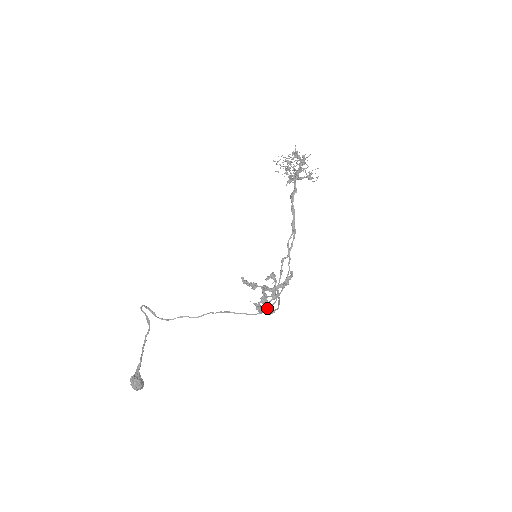
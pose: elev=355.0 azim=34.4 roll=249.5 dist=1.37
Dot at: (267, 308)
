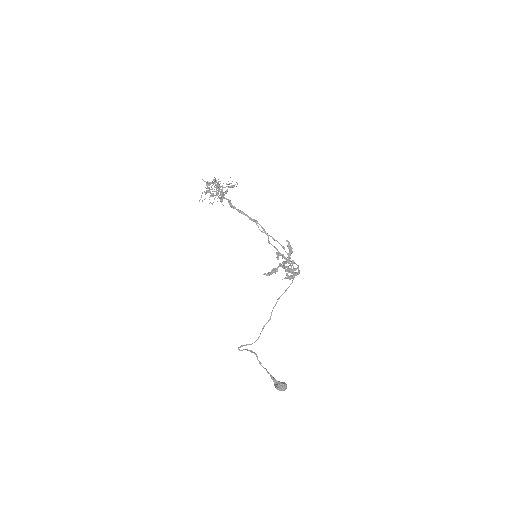
Dot at: occluded
